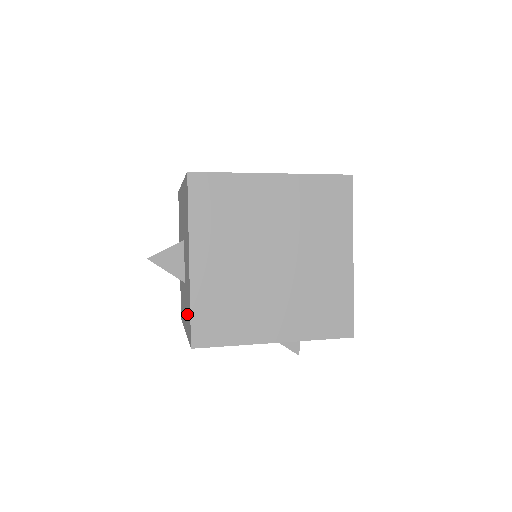
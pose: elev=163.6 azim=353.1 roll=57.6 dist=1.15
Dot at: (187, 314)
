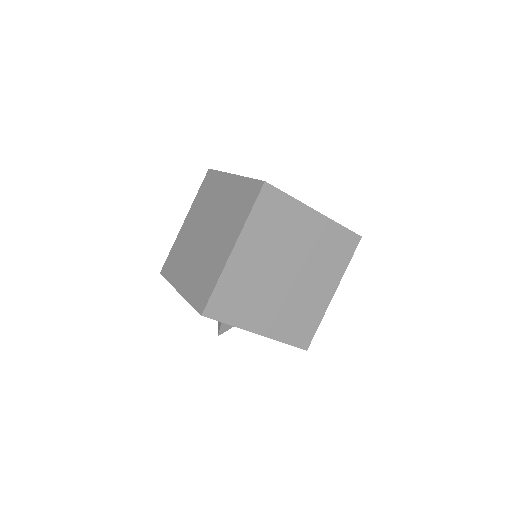
Dot at: occluded
